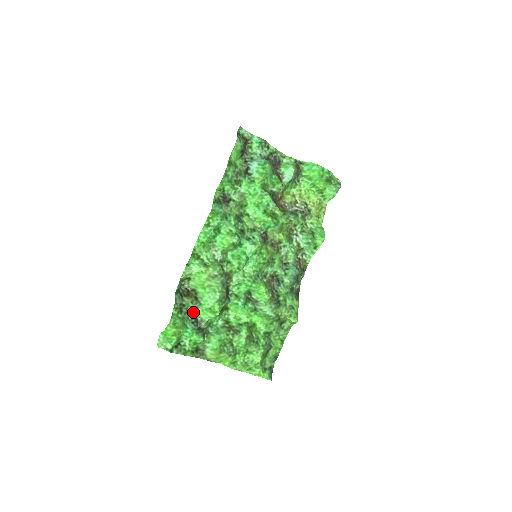
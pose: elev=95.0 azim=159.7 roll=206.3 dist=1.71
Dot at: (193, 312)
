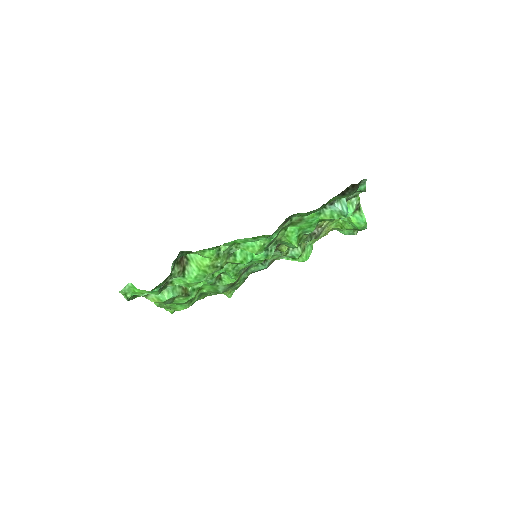
Dot at: occluded
